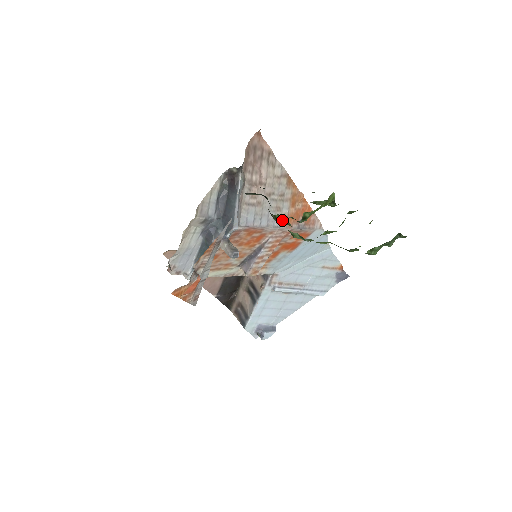
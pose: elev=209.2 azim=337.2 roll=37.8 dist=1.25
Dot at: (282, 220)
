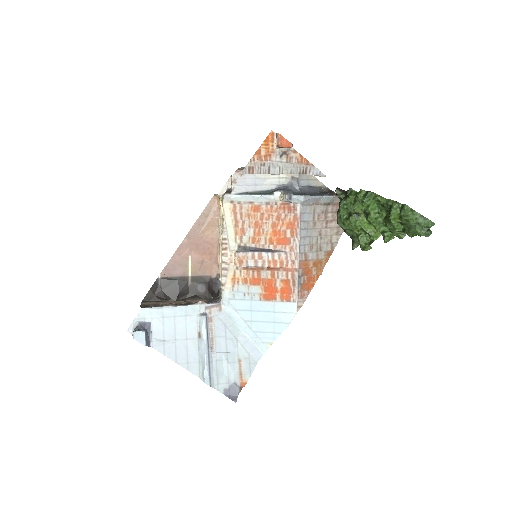
Dot at: (354, 195)
